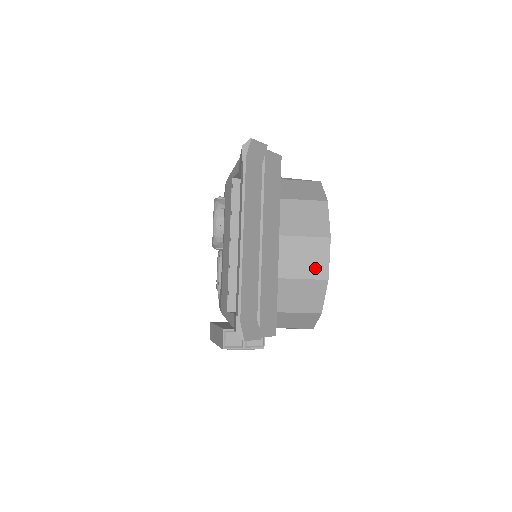
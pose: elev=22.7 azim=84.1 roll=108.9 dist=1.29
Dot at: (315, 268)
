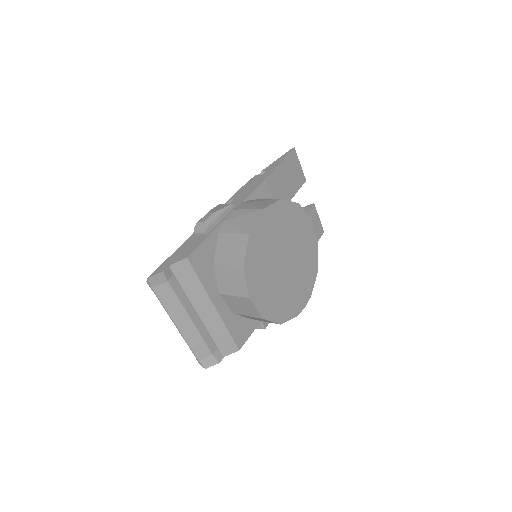
Dot at: (251, 312)
